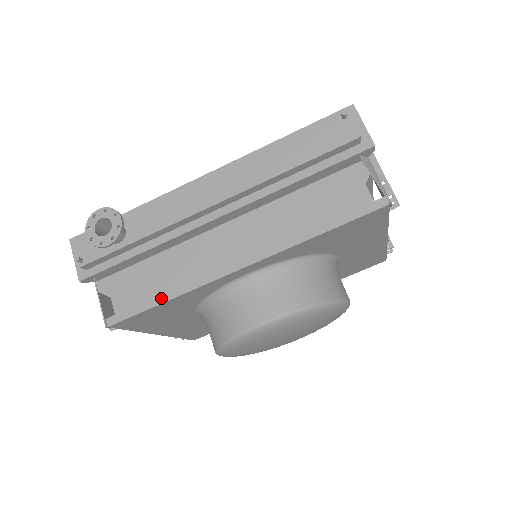
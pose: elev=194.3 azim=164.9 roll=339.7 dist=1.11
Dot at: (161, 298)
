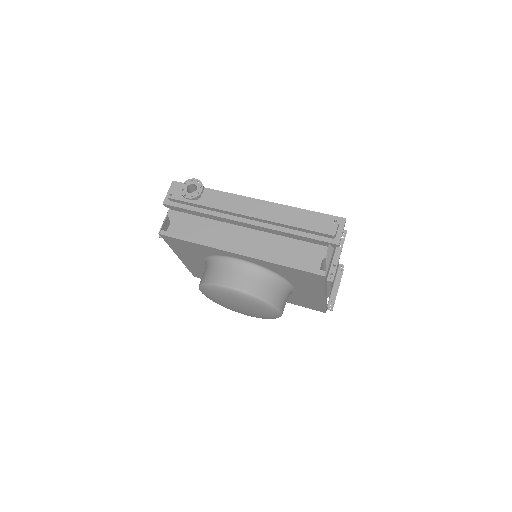
Dot at: (193, 239)
